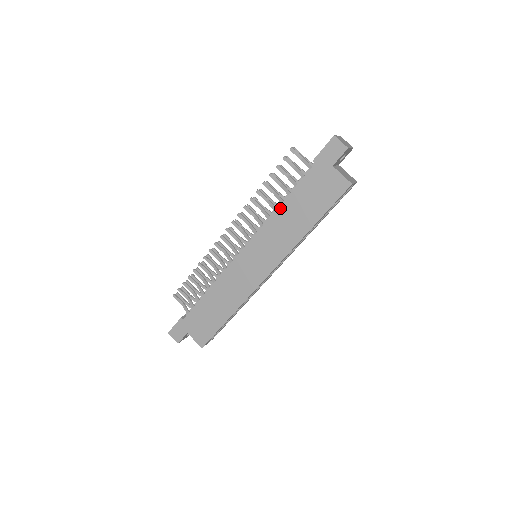
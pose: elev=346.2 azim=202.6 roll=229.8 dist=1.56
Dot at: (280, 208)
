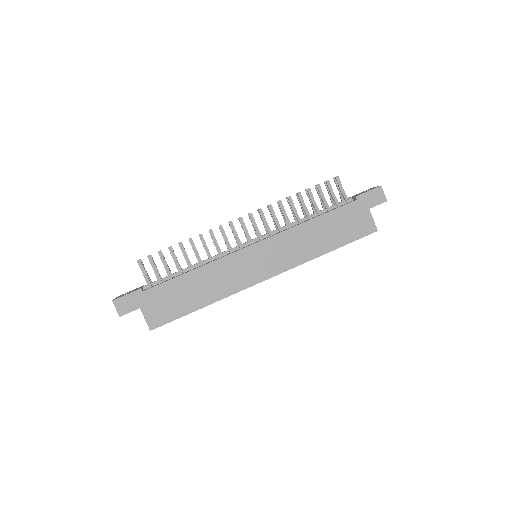
Dot at: (309, 222)
